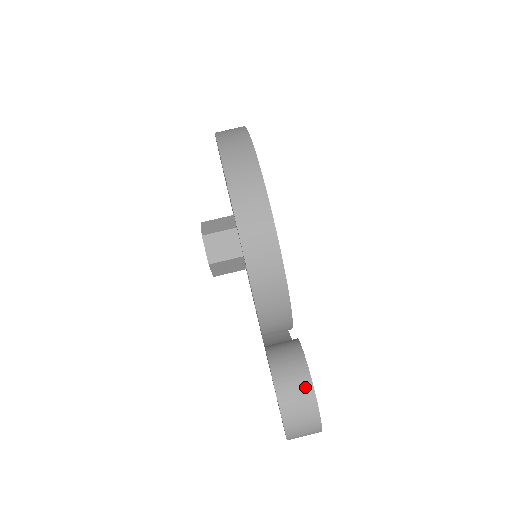
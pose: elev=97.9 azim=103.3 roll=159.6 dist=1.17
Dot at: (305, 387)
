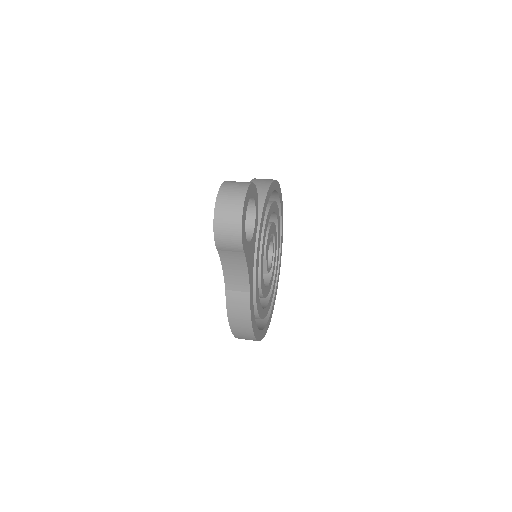
Dot at: occluded
